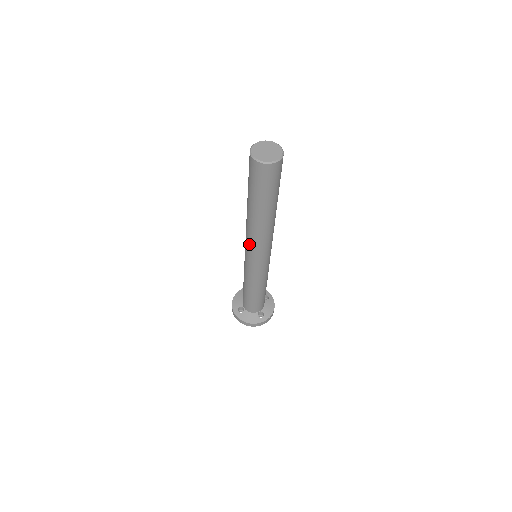
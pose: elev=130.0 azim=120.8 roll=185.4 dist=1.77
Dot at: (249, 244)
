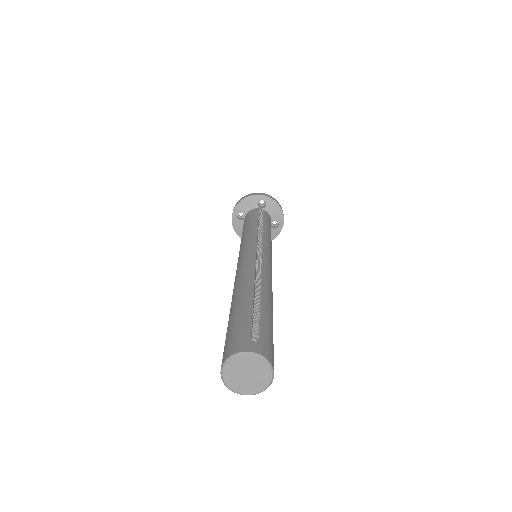
Dot at: occluded
